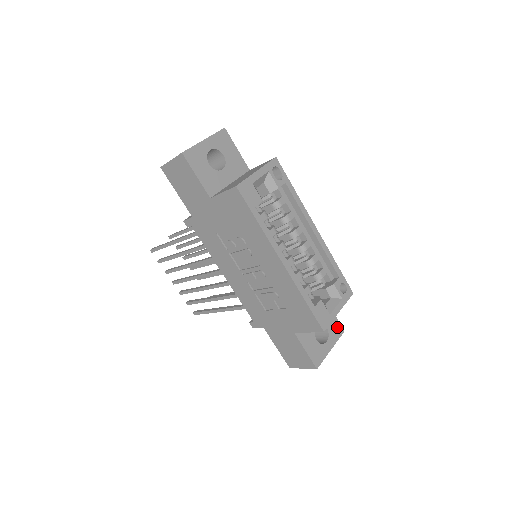
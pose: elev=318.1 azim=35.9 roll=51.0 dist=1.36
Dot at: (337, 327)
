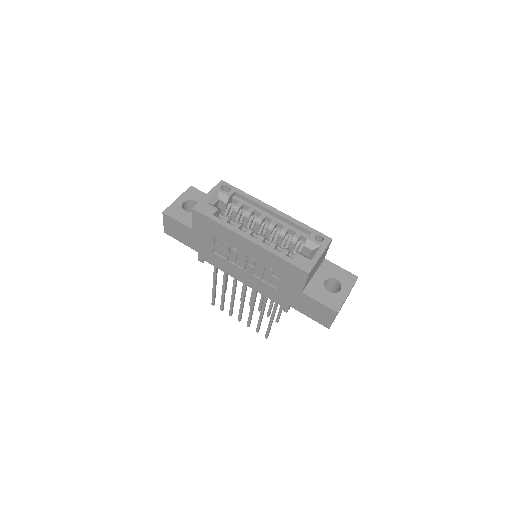
Dot at: (348, 276)
